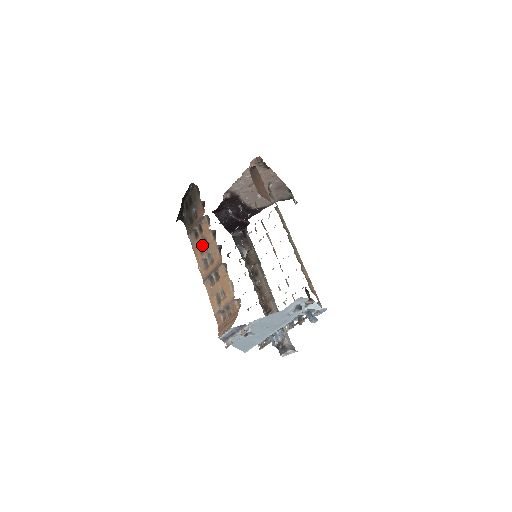
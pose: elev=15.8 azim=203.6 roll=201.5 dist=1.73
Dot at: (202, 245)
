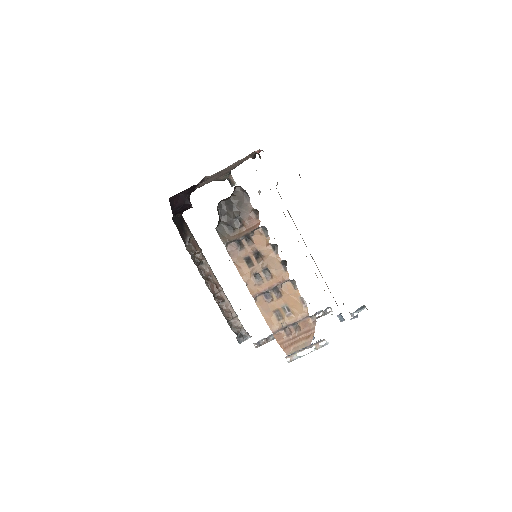
Dot at: (251, 258)
